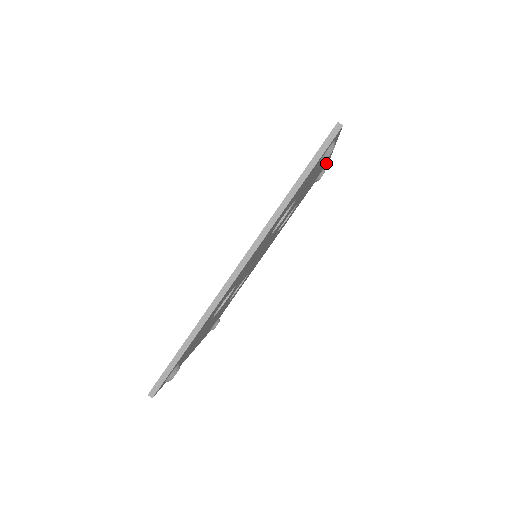
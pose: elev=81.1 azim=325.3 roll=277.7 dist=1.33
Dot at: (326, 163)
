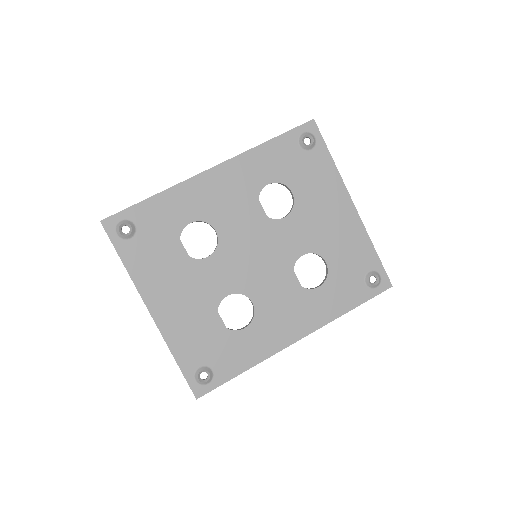
Dot at: (371, 255)
